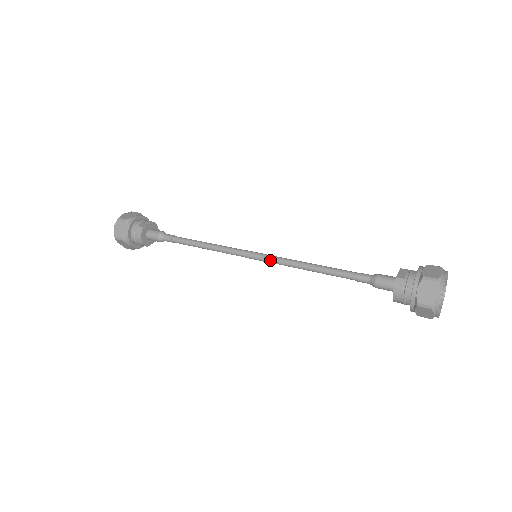
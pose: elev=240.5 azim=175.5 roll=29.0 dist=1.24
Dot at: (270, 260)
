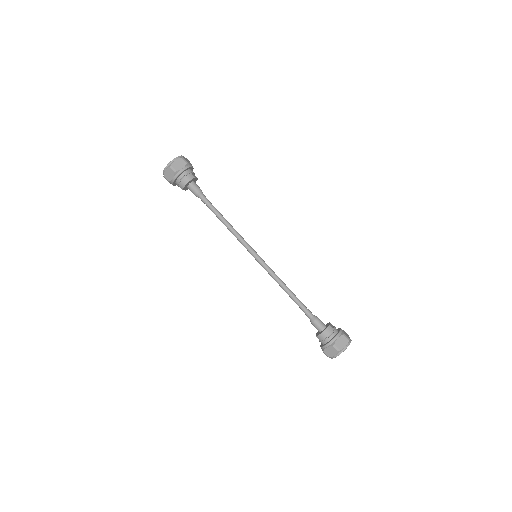
Dot at: (265, 265)
